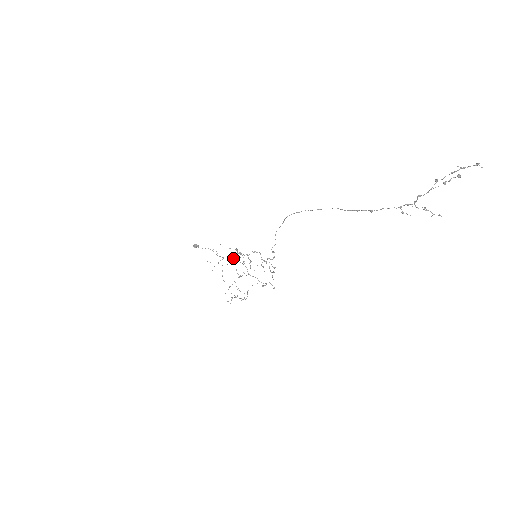
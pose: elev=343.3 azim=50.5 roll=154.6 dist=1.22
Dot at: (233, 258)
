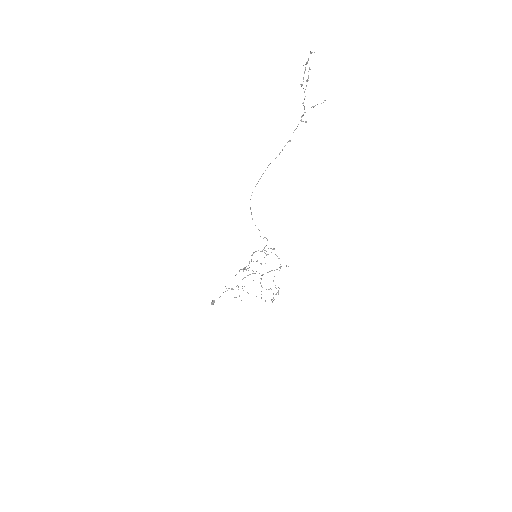
Dot at: occluded
